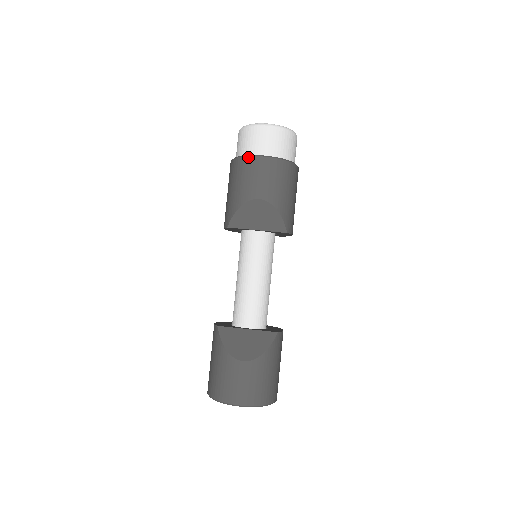
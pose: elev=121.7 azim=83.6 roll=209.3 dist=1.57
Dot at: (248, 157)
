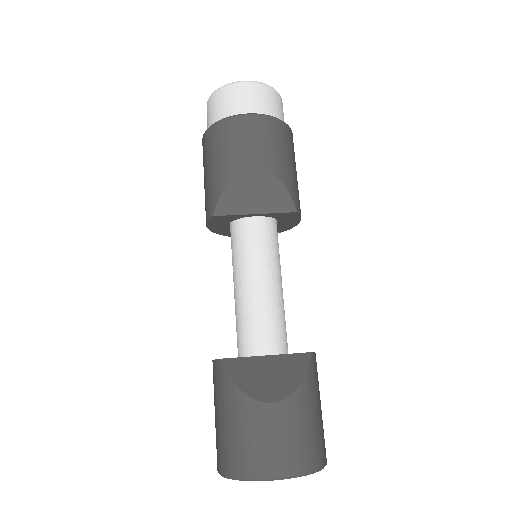
Dot at: (229, 118)
